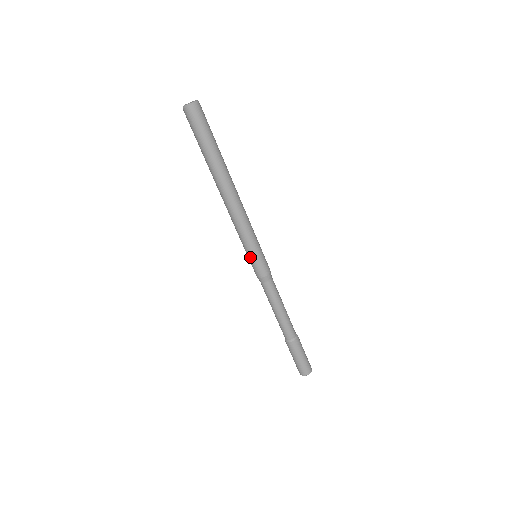
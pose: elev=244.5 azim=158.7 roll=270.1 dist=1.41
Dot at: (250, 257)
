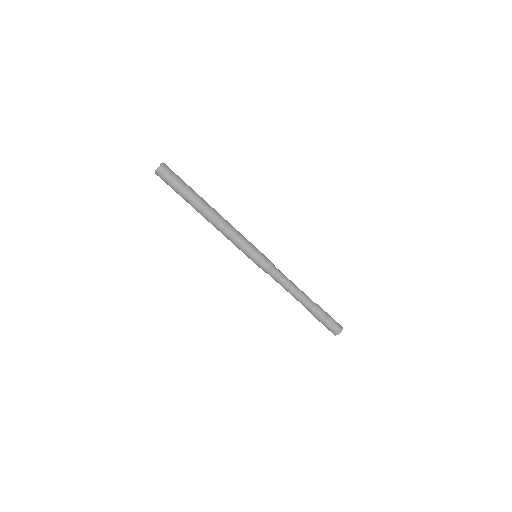
Dot at: (249, 258)
